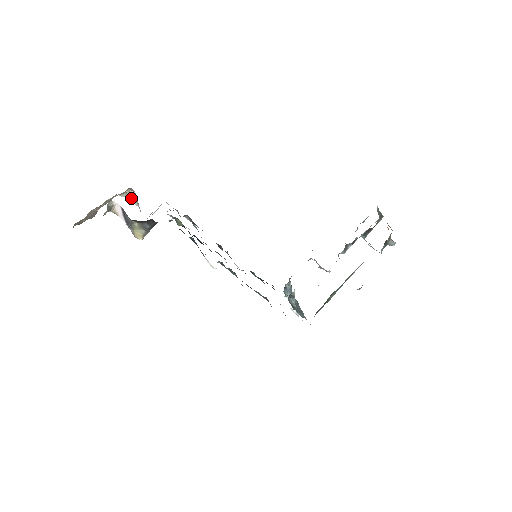
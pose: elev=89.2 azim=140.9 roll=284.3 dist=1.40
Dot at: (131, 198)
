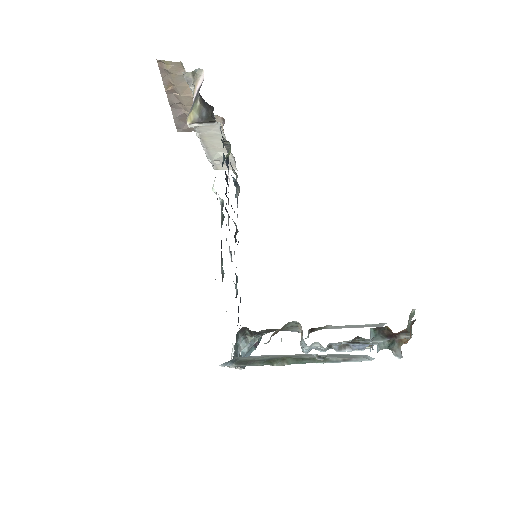
Dot at: occluded
